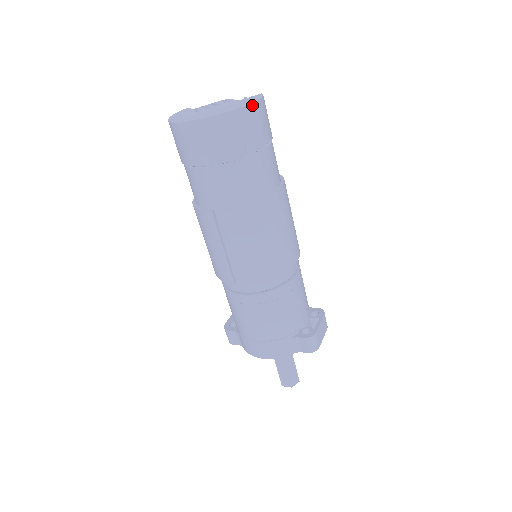
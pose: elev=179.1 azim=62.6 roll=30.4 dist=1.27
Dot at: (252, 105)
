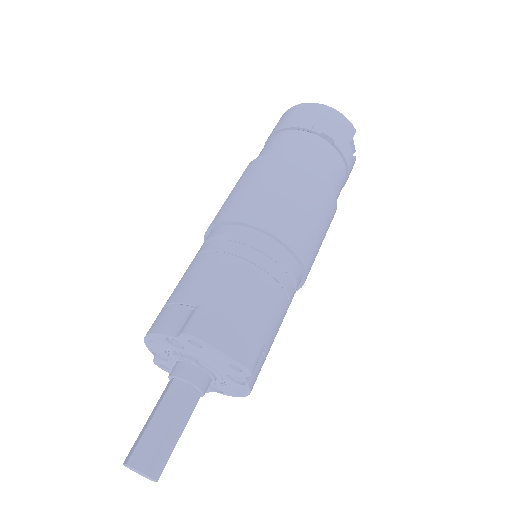
Dot at: (329, 108)
